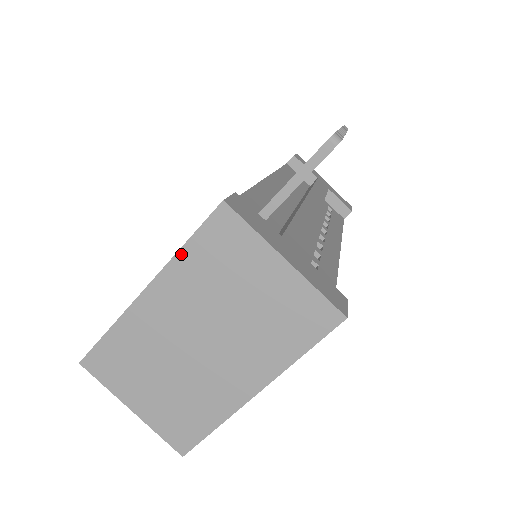
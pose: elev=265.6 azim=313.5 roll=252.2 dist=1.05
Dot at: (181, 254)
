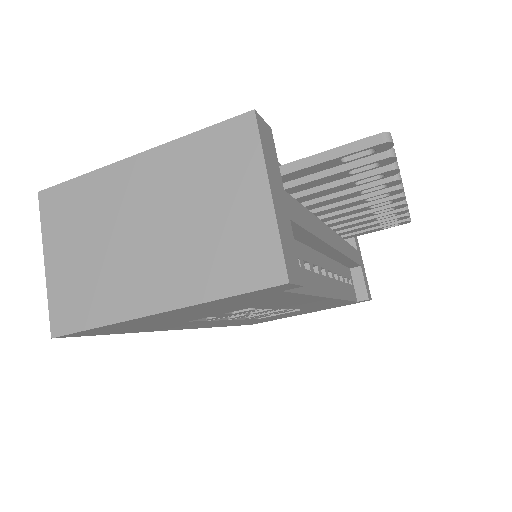
Dot at: (188, 139)
